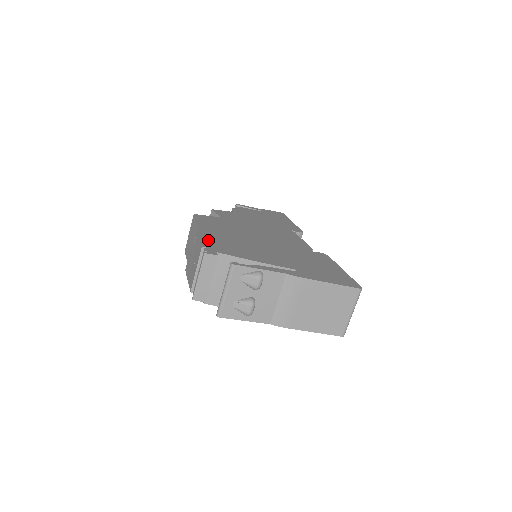
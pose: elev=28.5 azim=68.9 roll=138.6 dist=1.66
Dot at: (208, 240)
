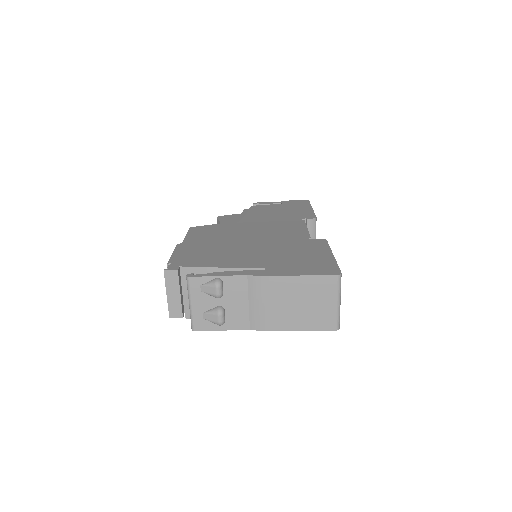
Dot at: (181, 254)
